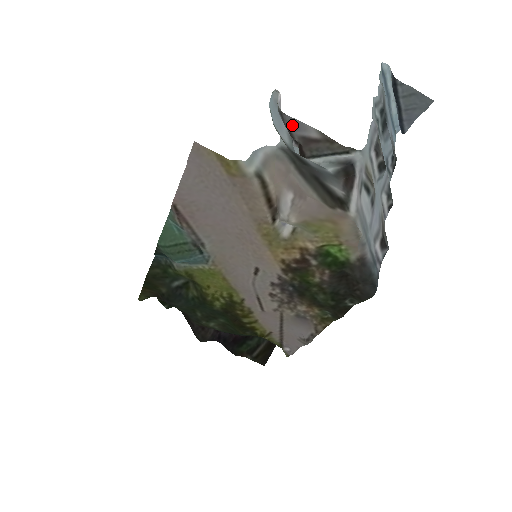
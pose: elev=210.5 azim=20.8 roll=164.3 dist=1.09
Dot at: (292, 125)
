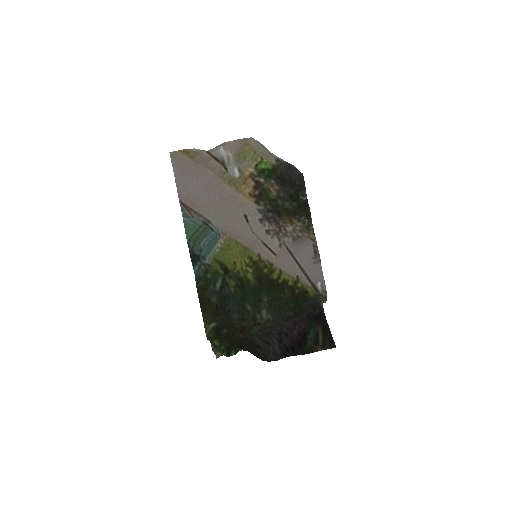
Dot at: occluded
